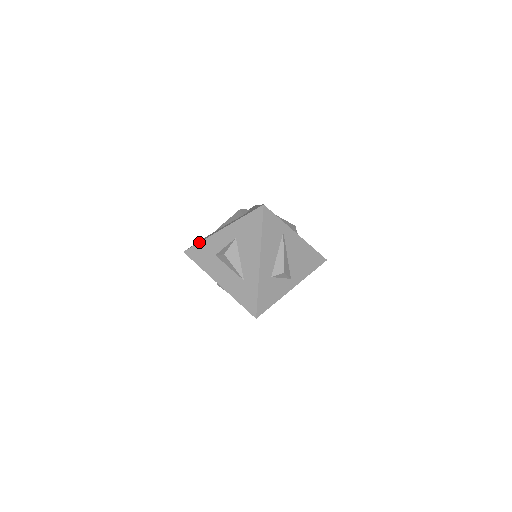
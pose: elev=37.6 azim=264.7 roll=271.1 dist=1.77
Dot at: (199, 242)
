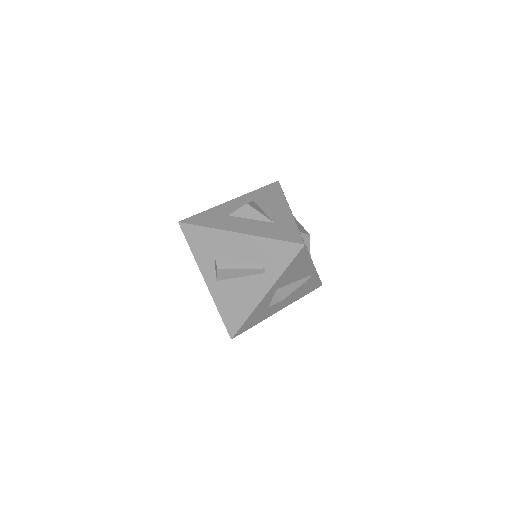
Dot at: occluded
